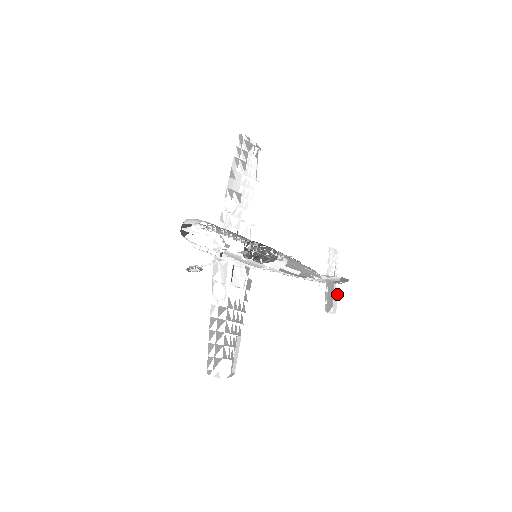
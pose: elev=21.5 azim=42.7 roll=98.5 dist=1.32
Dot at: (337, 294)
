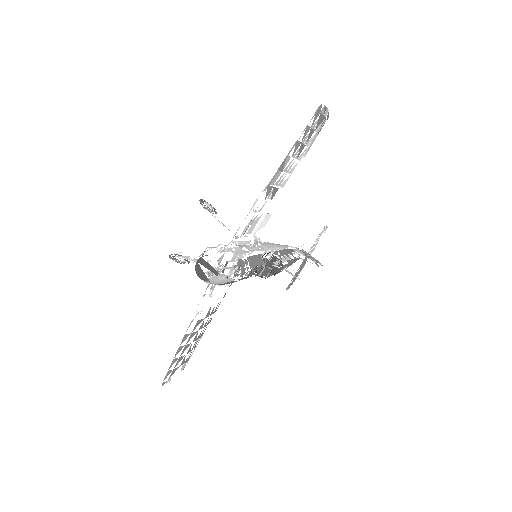
Dot at: occluded
